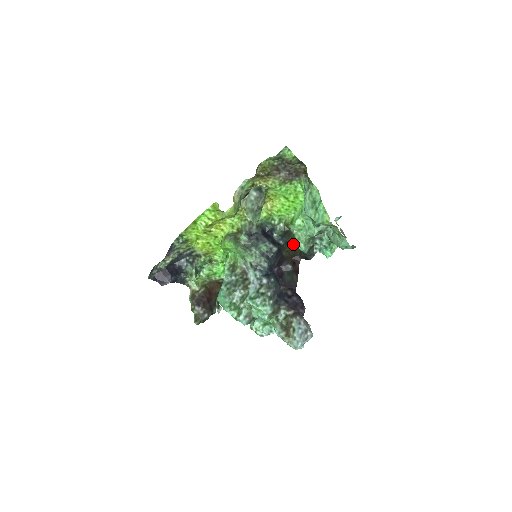
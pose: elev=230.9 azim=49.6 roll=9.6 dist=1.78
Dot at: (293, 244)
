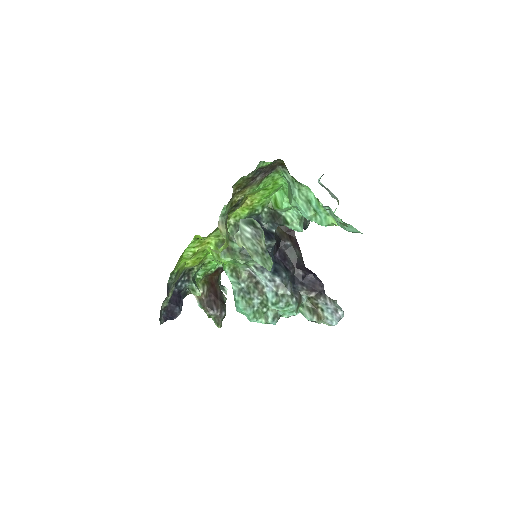
Dot at: occluded
